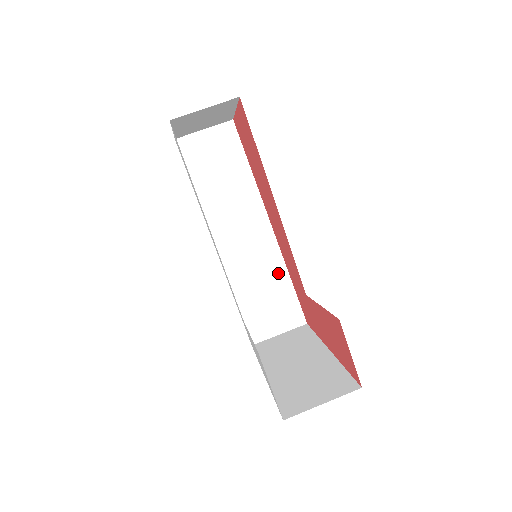
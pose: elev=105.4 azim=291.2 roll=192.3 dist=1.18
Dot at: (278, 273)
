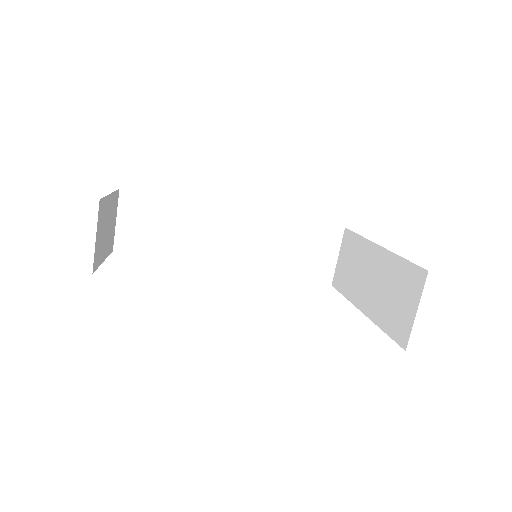
Dot at: (284, 228)
